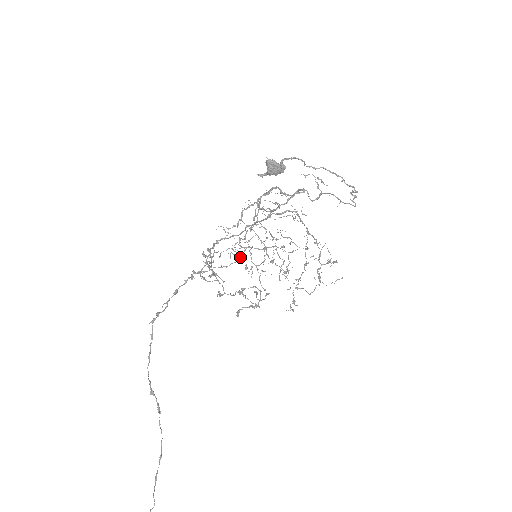
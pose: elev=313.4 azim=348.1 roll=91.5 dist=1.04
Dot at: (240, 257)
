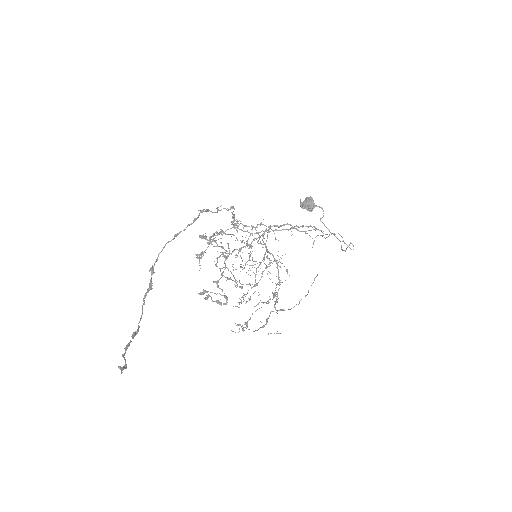
Dot at: (251, 245)
